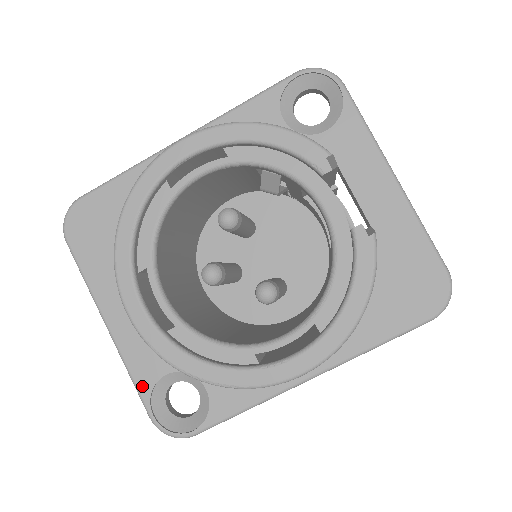
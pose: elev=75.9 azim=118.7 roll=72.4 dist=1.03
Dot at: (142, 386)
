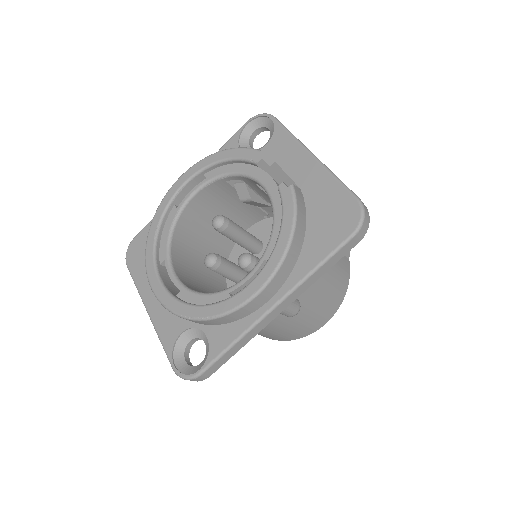
Dot at: (167, 346)
